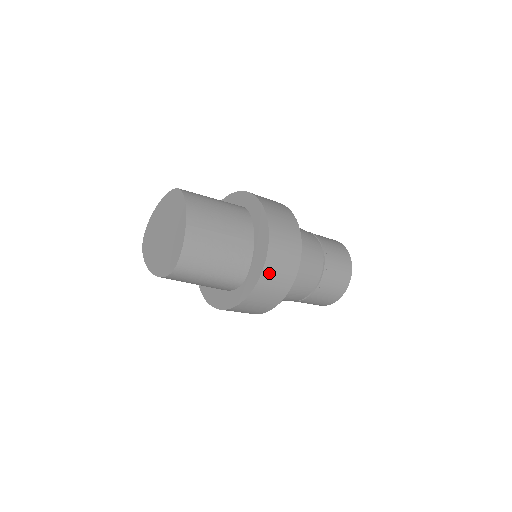
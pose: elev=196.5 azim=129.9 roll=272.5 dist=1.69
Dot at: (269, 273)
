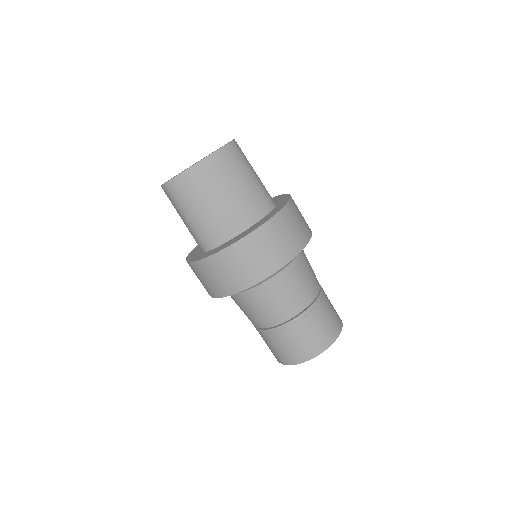
Dot at: occluded
